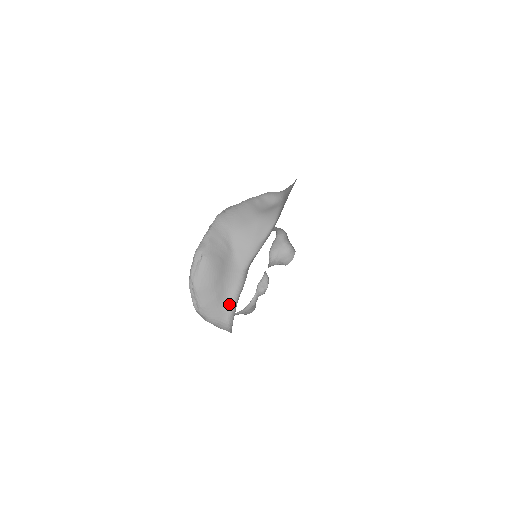
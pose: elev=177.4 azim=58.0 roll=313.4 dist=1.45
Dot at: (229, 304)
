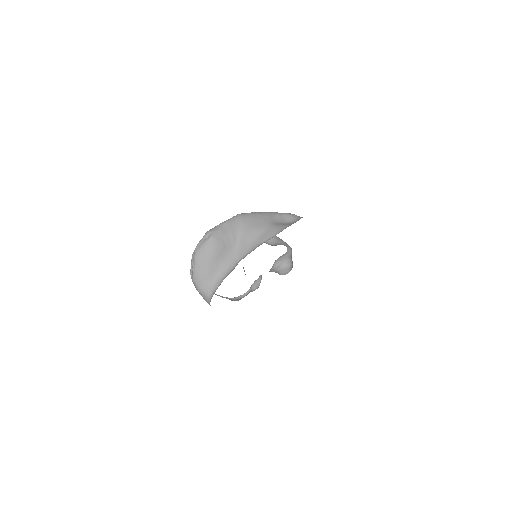
Dot at: (217, 282)
